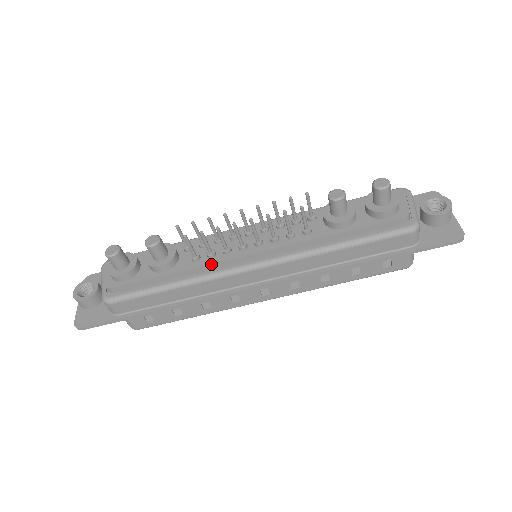
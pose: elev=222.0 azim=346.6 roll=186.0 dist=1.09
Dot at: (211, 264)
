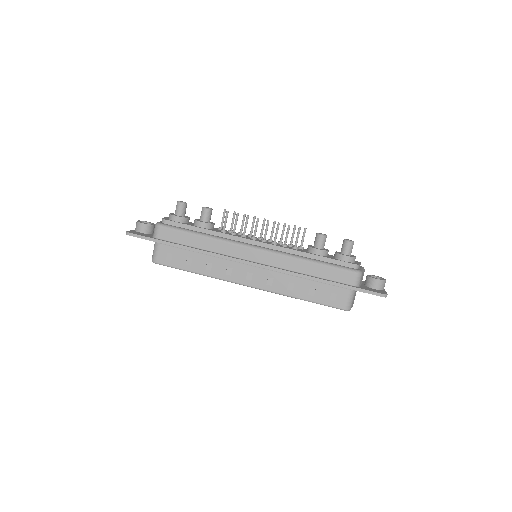
Dot at: (231, 235)
